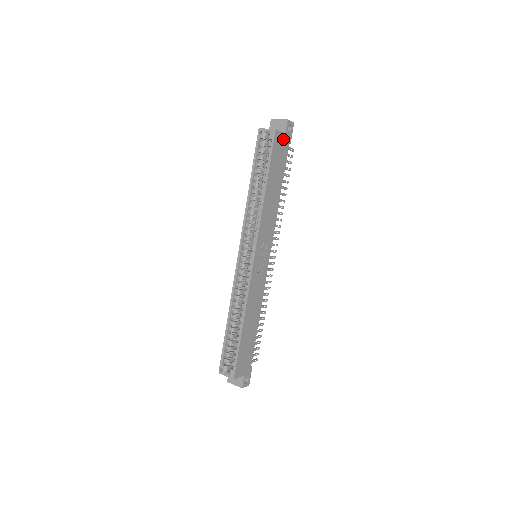
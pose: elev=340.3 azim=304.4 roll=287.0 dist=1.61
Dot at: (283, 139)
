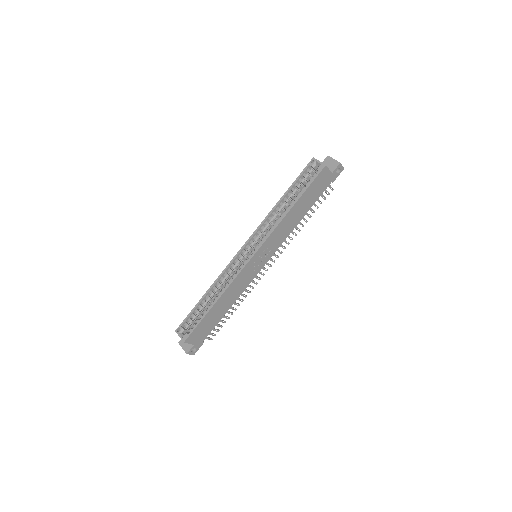
Dot at: (328, 176)
